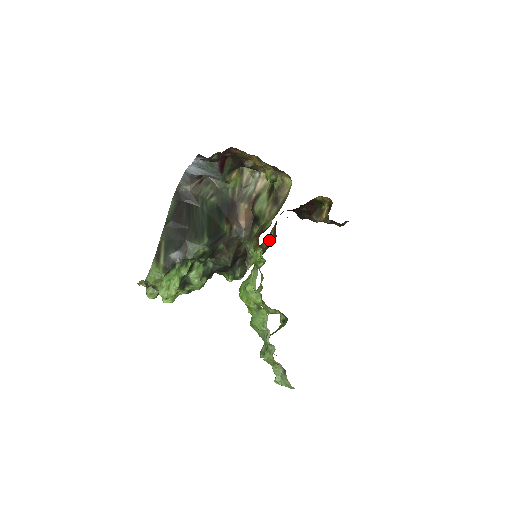
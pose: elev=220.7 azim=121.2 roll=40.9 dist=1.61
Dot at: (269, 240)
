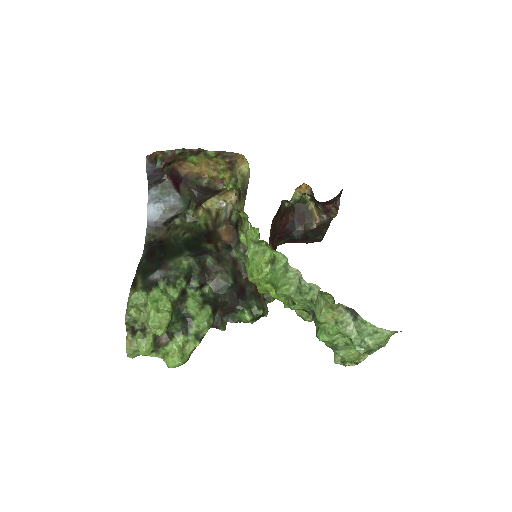
Dot at: occluded
